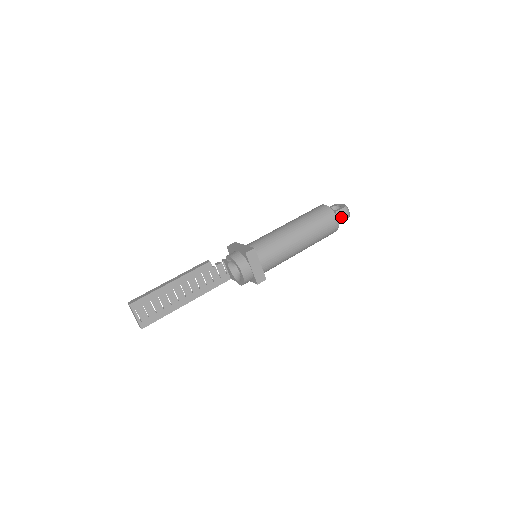
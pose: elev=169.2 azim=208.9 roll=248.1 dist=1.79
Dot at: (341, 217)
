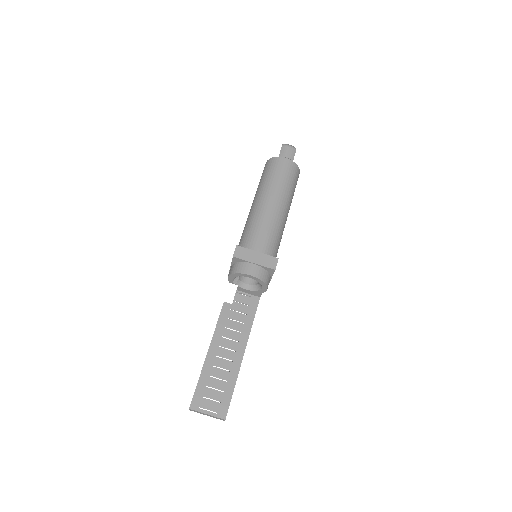
Dot at: (288, 155)
